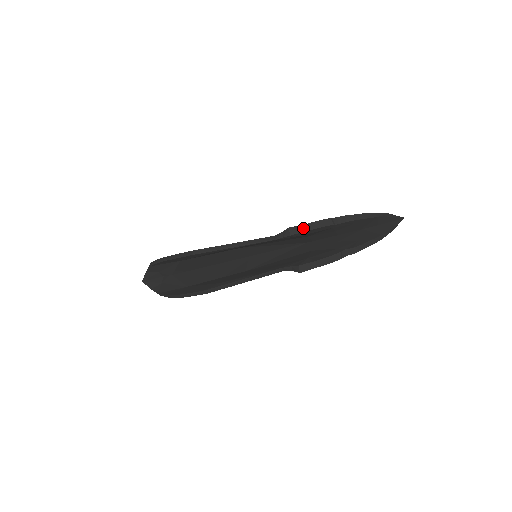
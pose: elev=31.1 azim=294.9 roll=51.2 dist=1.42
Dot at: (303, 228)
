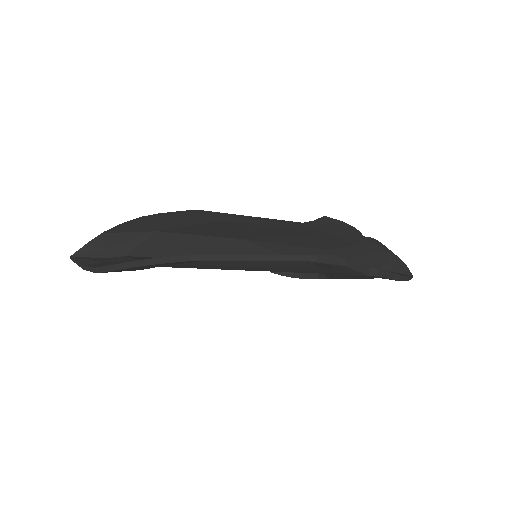
Dot at: (339, 223)
